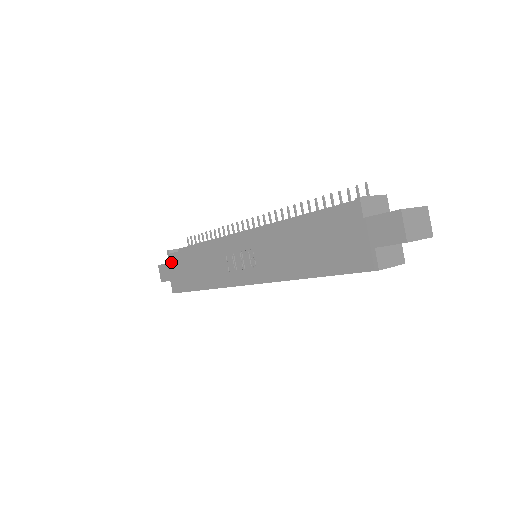
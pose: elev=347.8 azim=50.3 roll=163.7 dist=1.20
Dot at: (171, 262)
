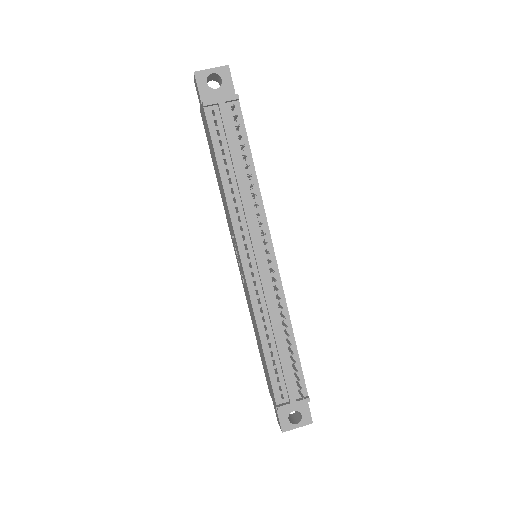
Dot at: (203, 112)
